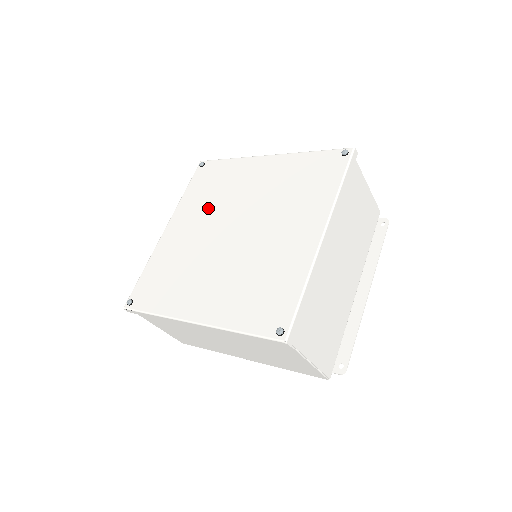
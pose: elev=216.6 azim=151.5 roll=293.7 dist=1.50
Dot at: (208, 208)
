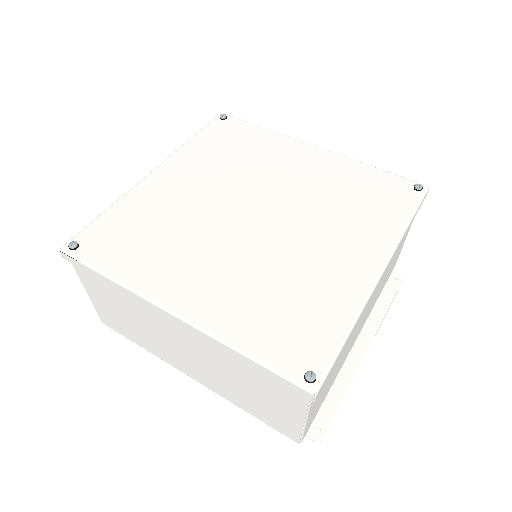
Dot at: (223, 172)
